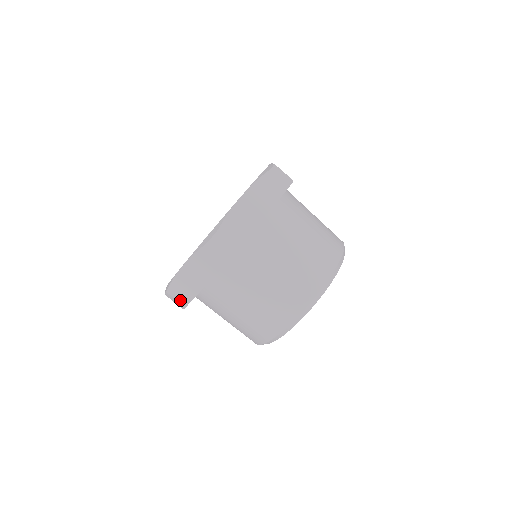
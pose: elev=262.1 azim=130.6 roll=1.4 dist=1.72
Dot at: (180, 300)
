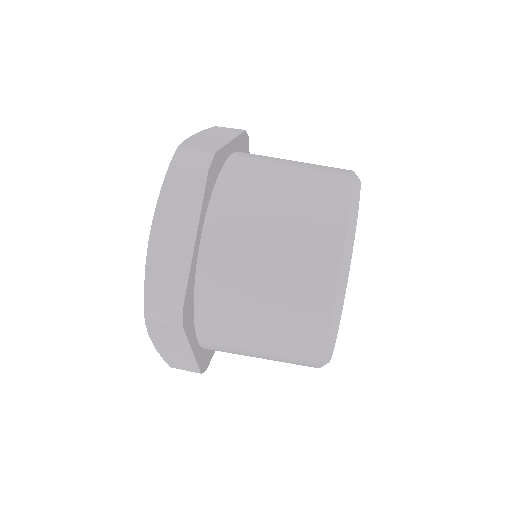
Dot at: (203, 150)
